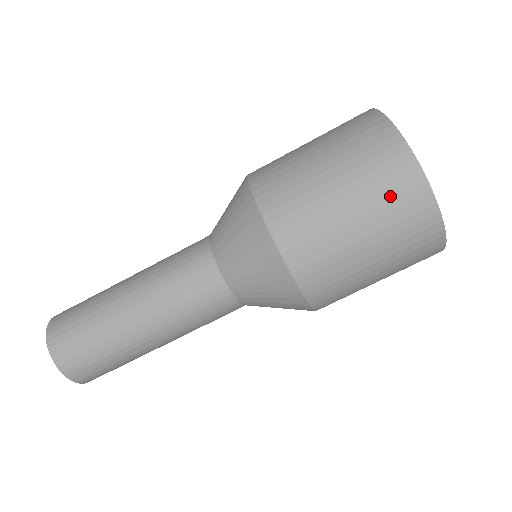
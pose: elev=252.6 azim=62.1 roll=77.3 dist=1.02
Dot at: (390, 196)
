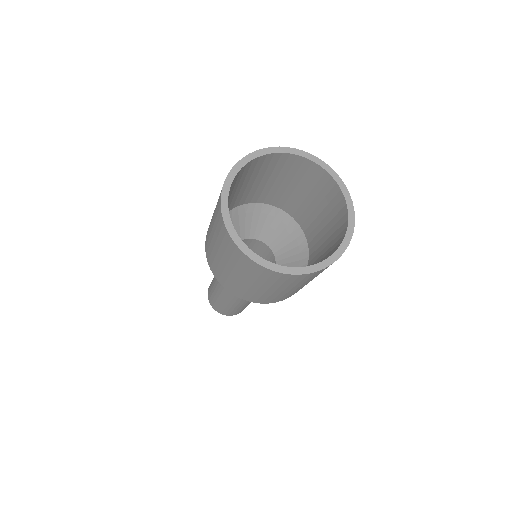
Dot at: (249, 271)
